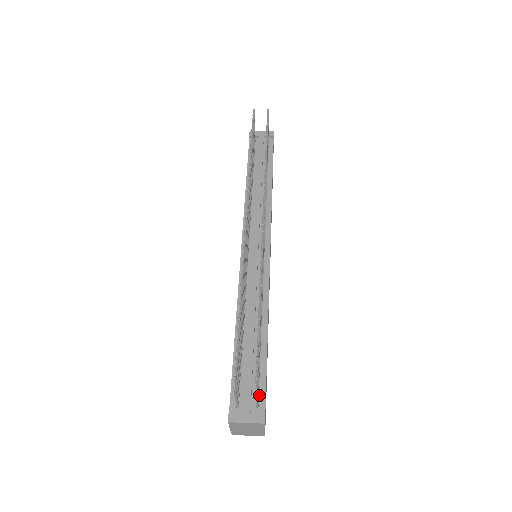
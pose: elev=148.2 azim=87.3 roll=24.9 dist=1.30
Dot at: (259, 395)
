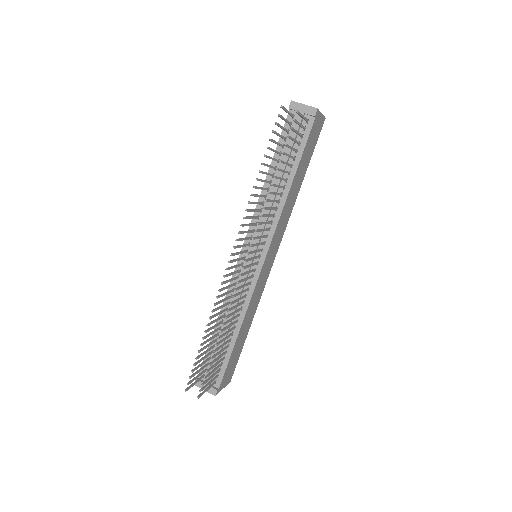
Dot at: (219, 376)
